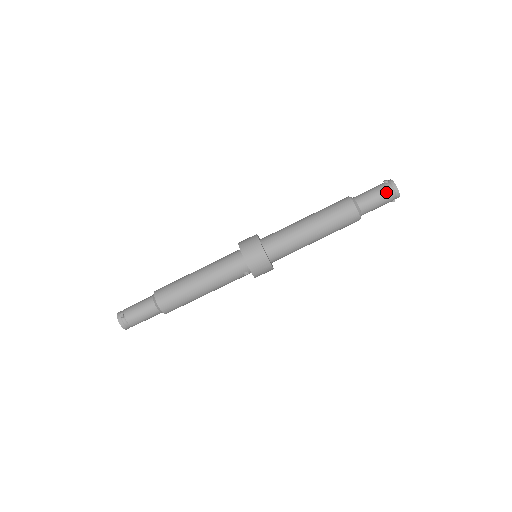
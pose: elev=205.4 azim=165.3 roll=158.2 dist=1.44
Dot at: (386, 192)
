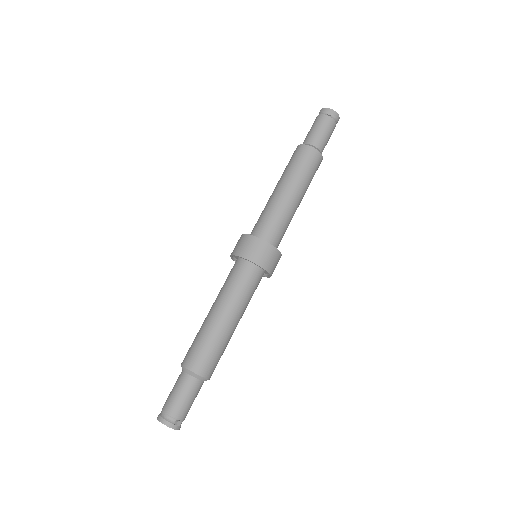
Dot at: (334, 127)
